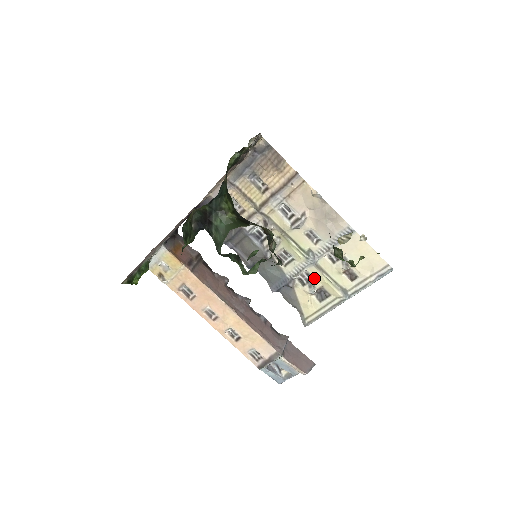
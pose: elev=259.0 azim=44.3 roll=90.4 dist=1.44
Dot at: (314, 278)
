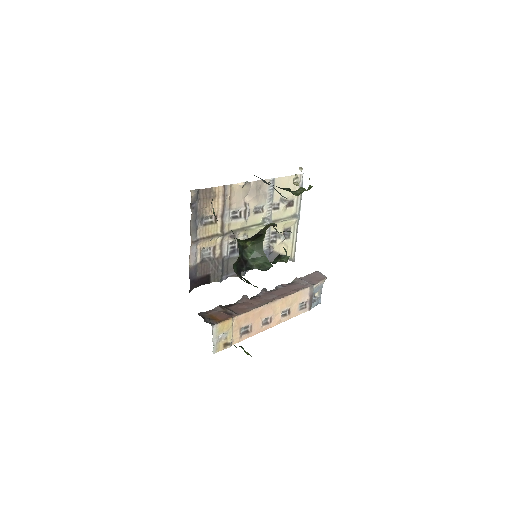
Dot at: (277, 230)
